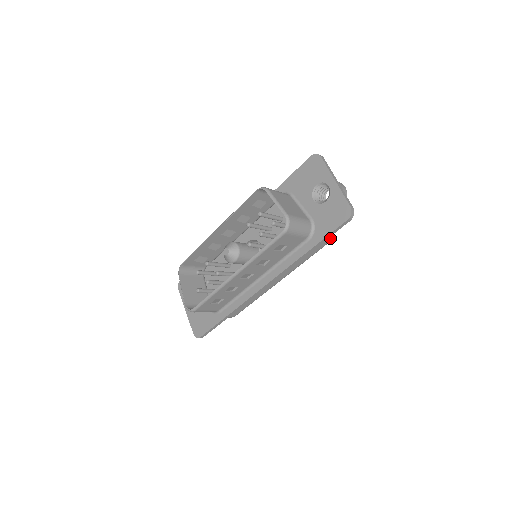
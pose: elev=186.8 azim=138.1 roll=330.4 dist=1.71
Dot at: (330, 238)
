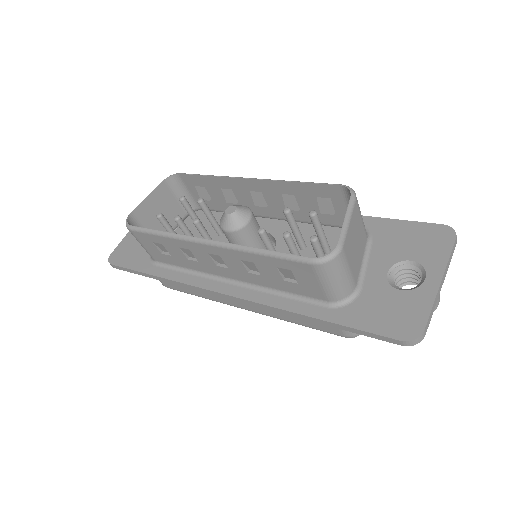
Dot at: (352, 334)
